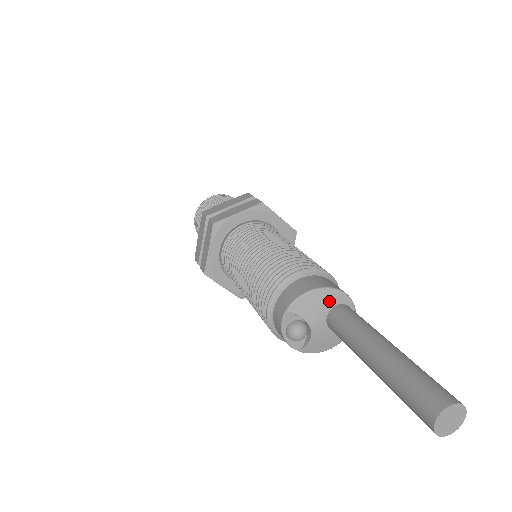
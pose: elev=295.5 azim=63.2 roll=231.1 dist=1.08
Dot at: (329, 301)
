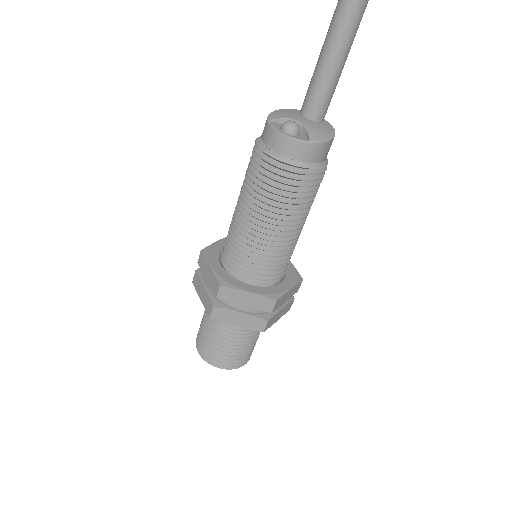
Dot at: (293, 111)
